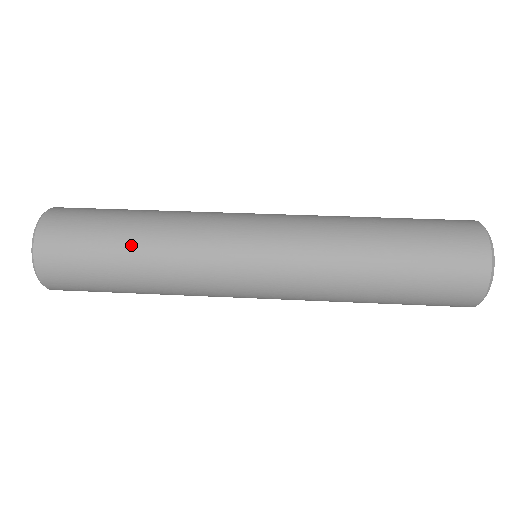
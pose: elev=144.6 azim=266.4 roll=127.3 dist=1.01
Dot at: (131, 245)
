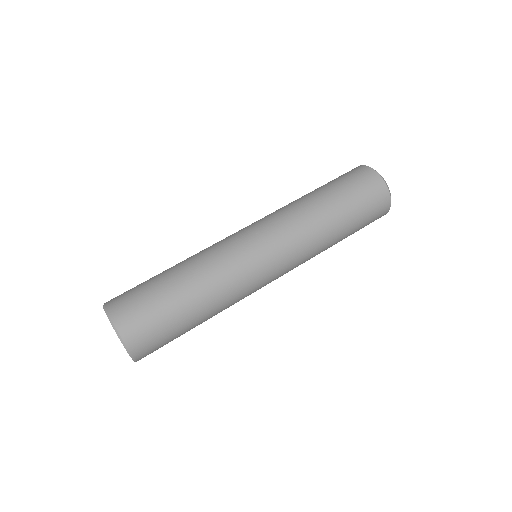
Dot at: (177, 277)
